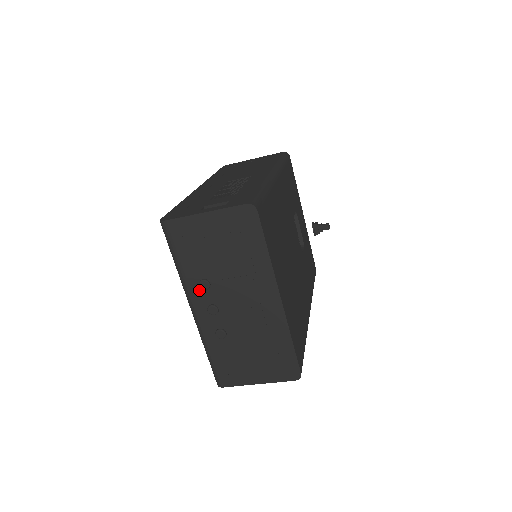
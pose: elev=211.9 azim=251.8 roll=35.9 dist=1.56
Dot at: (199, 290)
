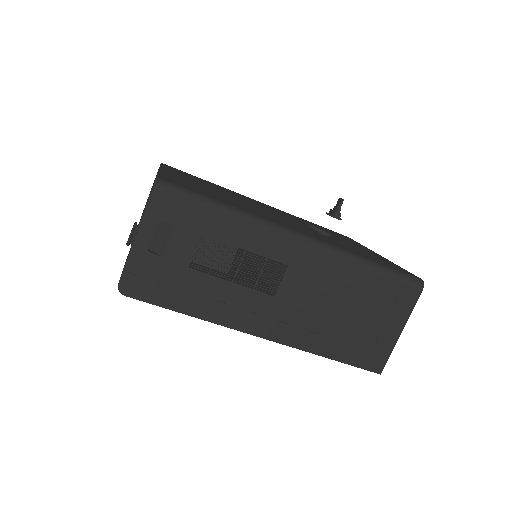
Dot at: occluded
